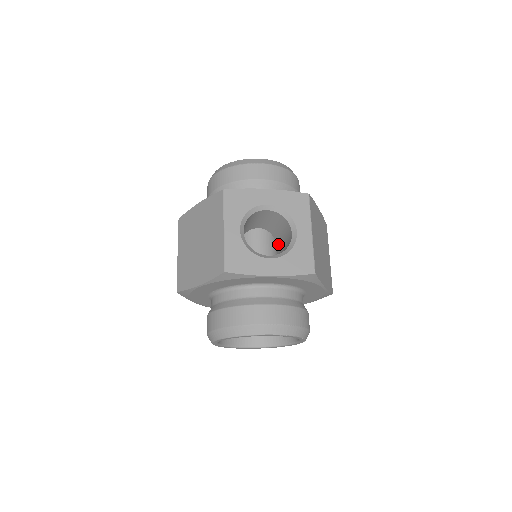
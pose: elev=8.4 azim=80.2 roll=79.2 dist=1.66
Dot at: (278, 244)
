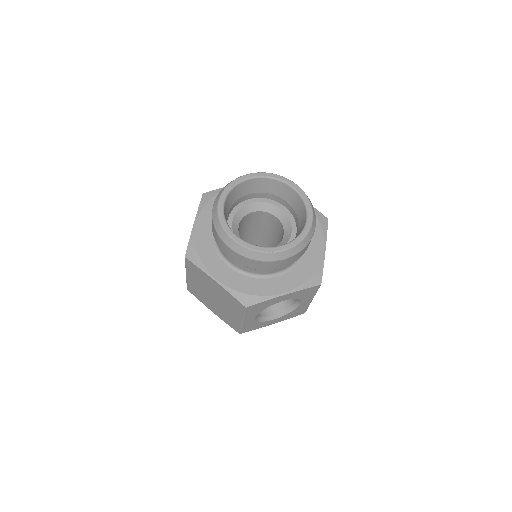
Dot at: occluded
